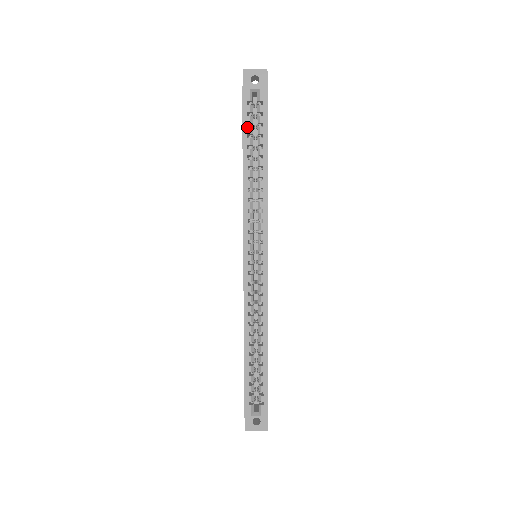
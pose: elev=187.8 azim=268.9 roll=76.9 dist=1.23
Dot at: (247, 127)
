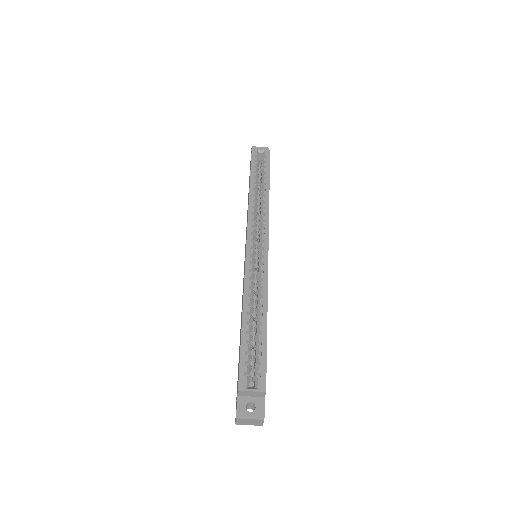
Dot at: (254, 167)
